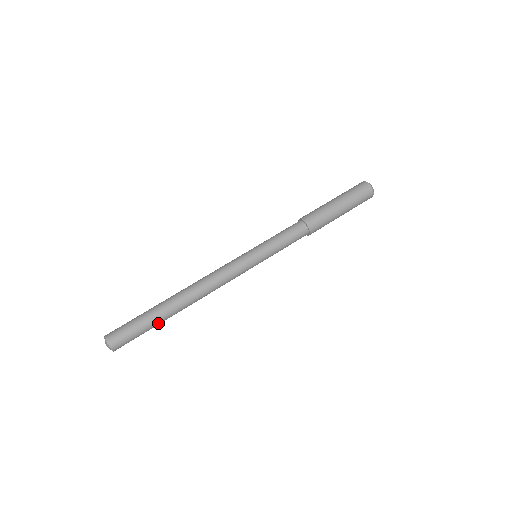
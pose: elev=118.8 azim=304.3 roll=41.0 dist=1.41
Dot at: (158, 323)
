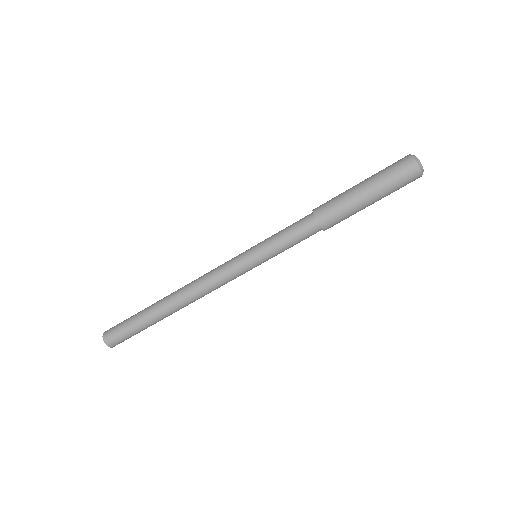
Dot at: (150, 324)
